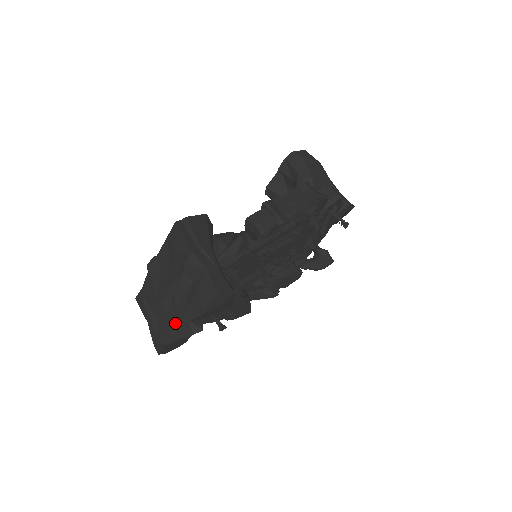
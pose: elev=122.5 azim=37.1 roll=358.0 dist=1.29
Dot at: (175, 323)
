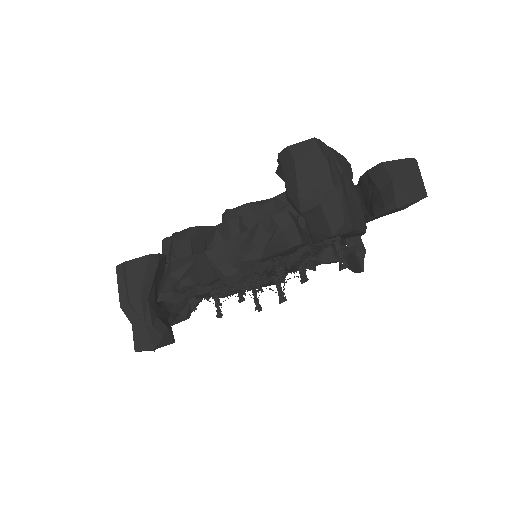
Dot at: occluded
